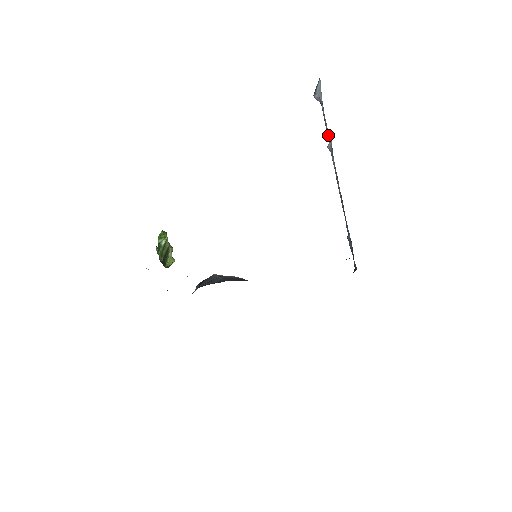
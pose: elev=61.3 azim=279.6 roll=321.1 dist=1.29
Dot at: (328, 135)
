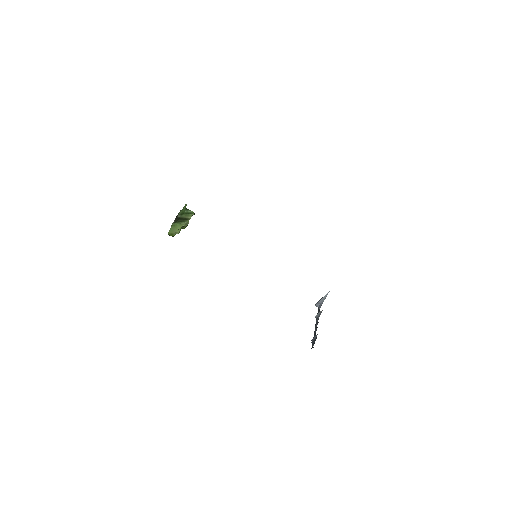
Dot at: occluded
